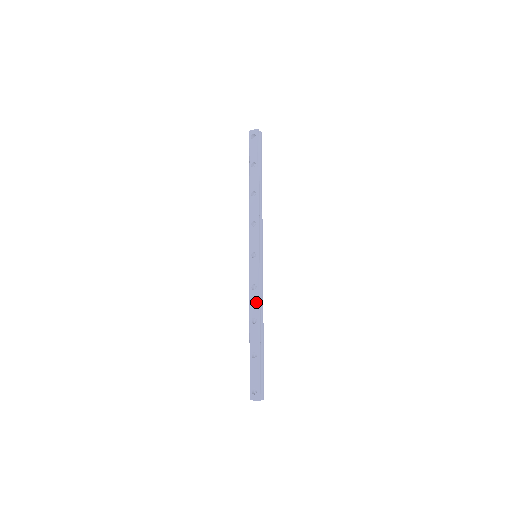
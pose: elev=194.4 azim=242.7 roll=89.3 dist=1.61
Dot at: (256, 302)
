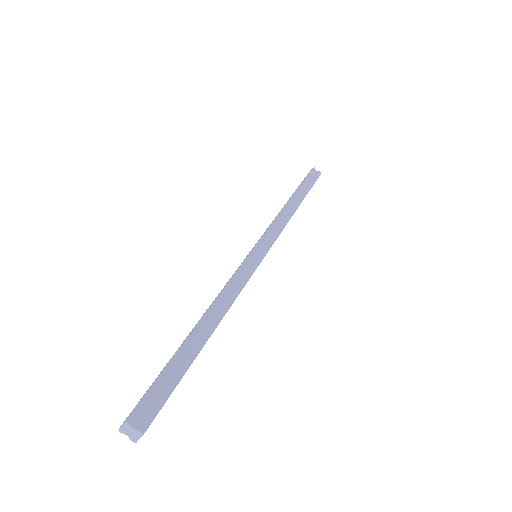
Dot at: (220, 292)
